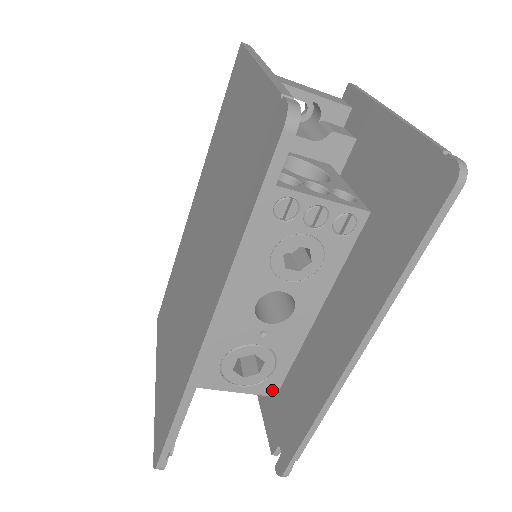
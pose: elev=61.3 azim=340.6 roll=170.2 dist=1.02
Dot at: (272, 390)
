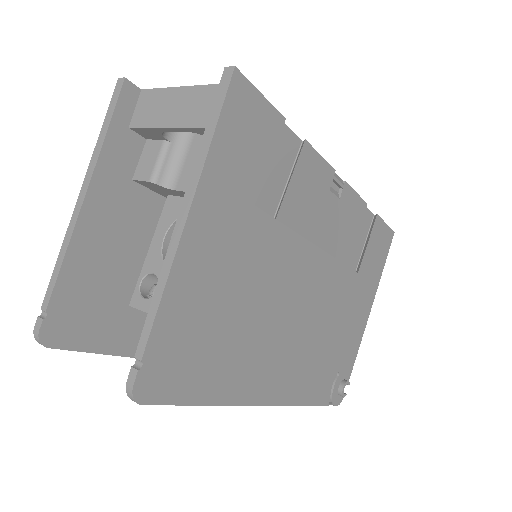
Dot at: occluded
